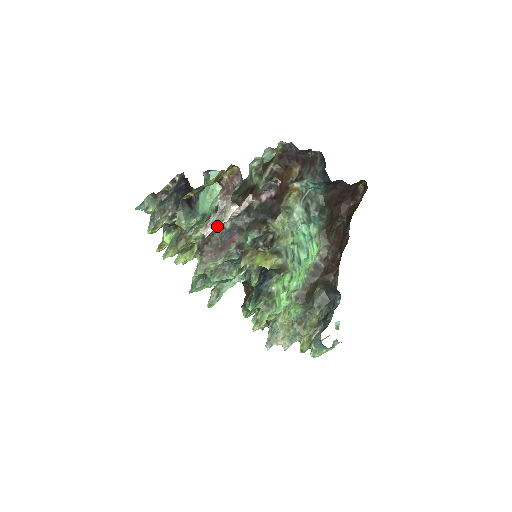
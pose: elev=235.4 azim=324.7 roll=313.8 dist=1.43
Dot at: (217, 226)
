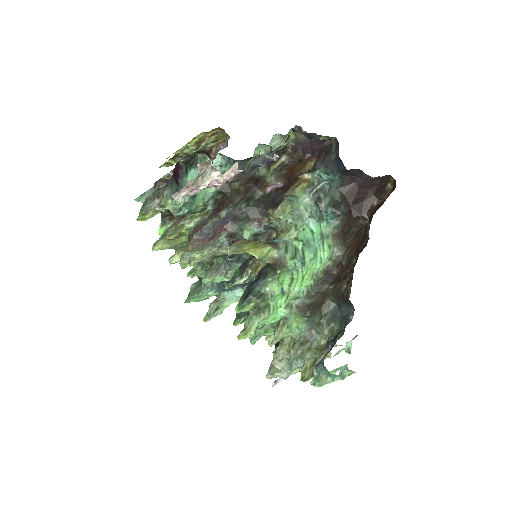
Dot at: (192, 191)
